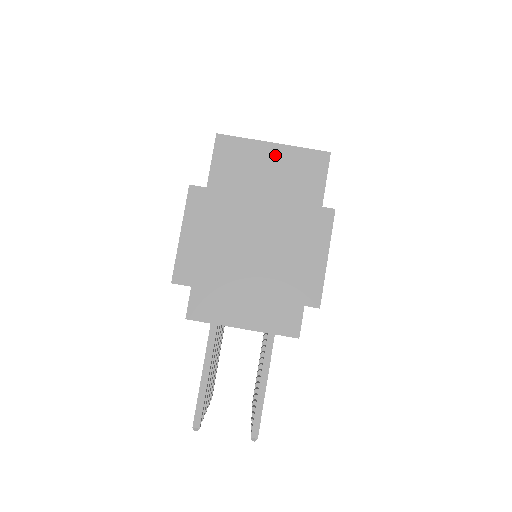
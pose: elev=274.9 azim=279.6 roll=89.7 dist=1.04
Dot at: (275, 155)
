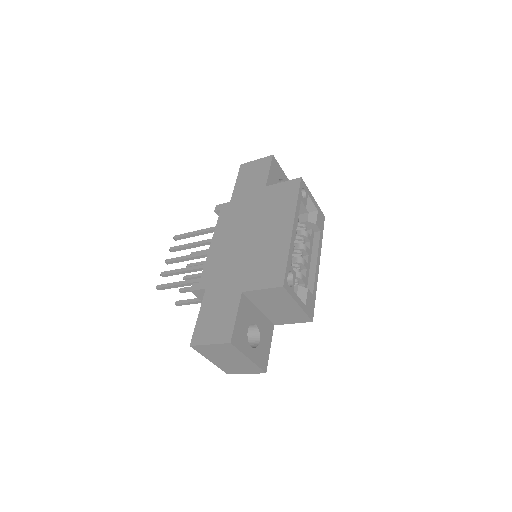
Dot at: (293, 307)
